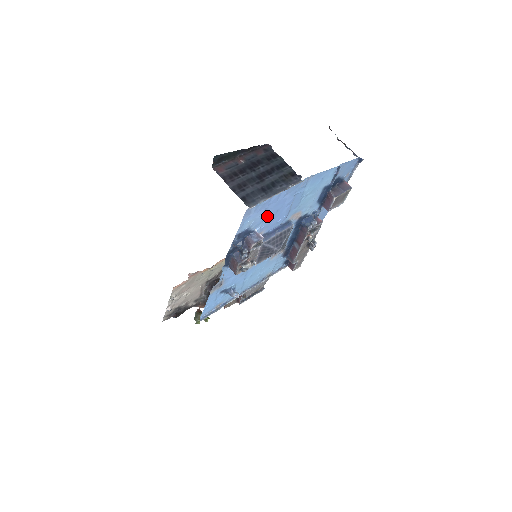
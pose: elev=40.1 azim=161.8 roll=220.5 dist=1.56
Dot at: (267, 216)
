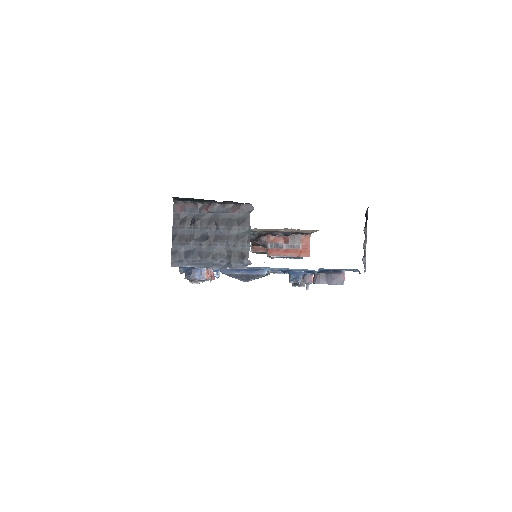
Dot at: occluded
